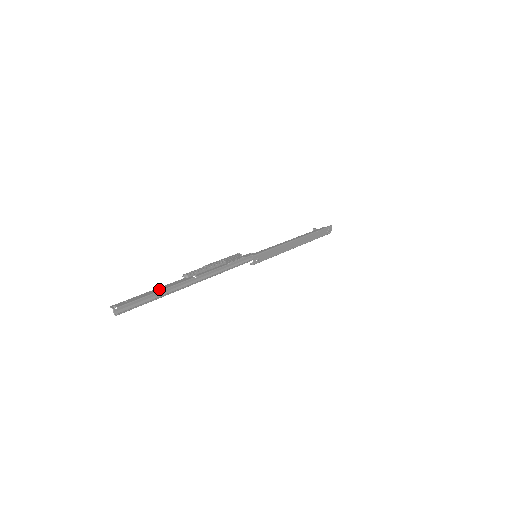
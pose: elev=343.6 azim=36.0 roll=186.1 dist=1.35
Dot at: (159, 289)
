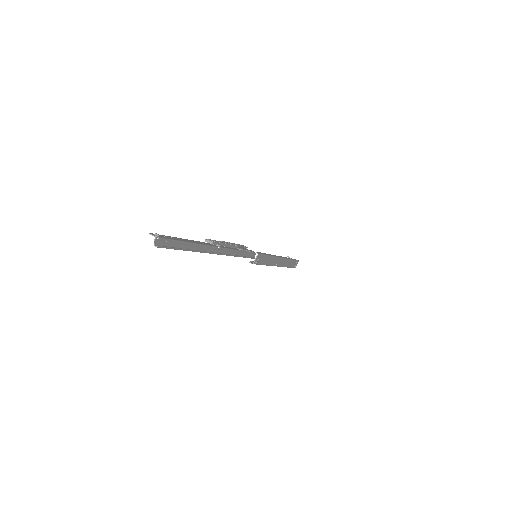
Dot at: (191, 241)
